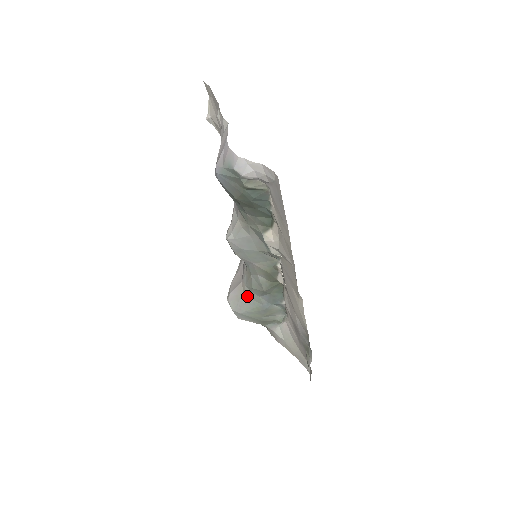
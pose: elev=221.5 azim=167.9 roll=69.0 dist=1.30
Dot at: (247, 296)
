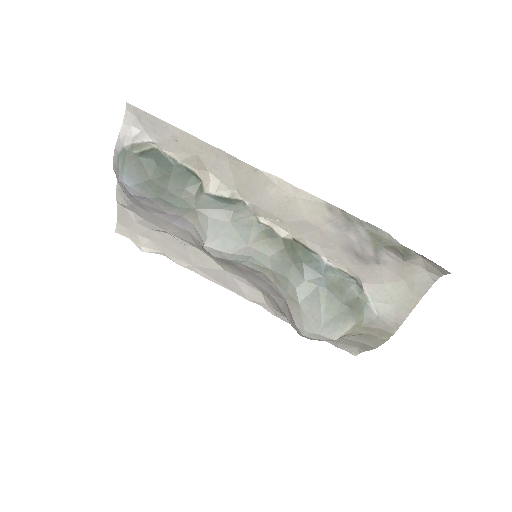
Dot at: (301, 299)
